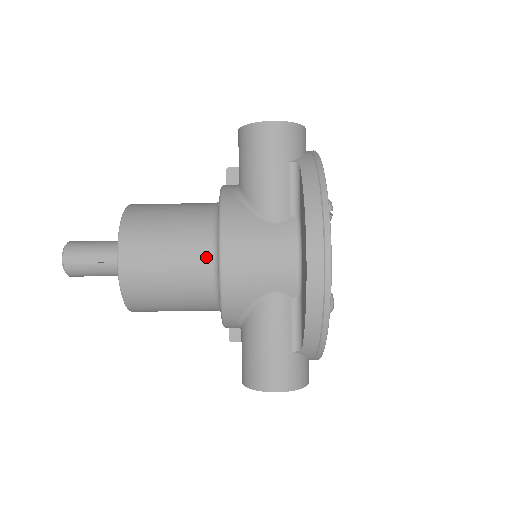
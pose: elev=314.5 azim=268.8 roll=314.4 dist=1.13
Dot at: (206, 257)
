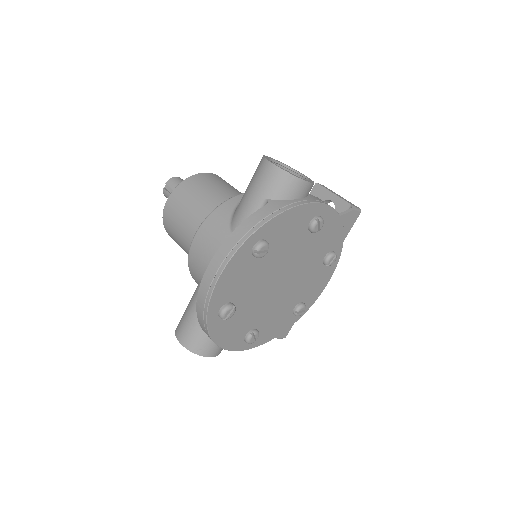
Dot at: occluded
